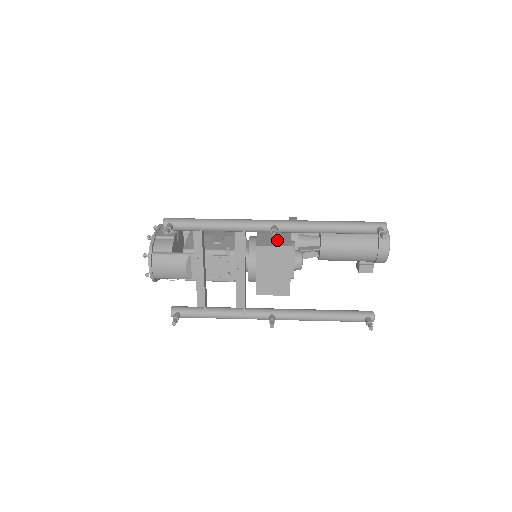
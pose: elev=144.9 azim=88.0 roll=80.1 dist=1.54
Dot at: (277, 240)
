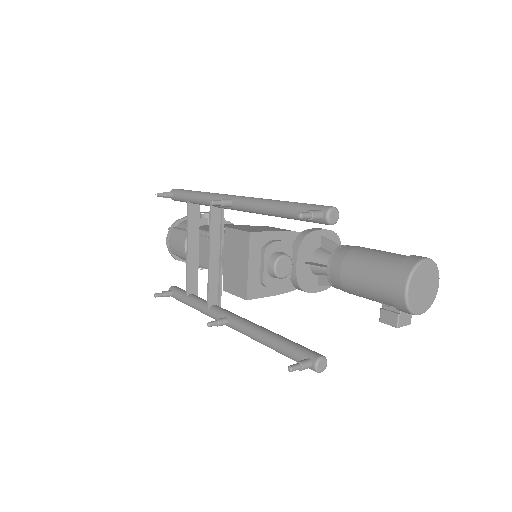
Dot at: (253, 229)
